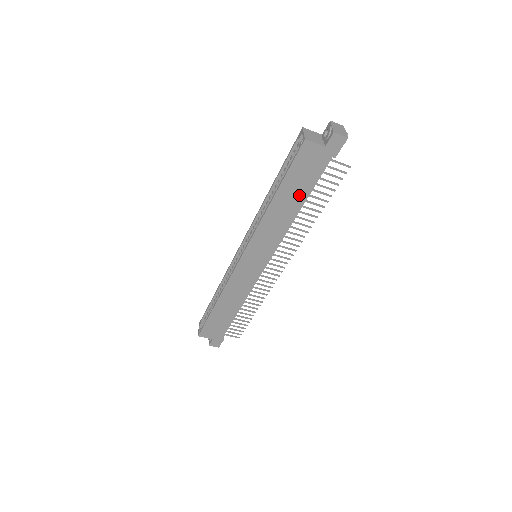
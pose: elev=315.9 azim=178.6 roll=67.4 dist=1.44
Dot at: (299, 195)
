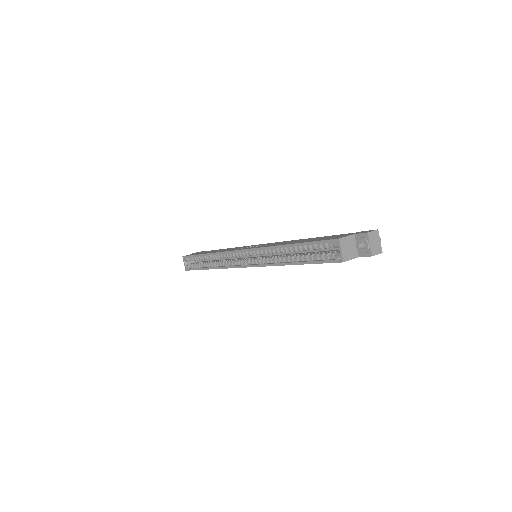
Dot at: occluded
